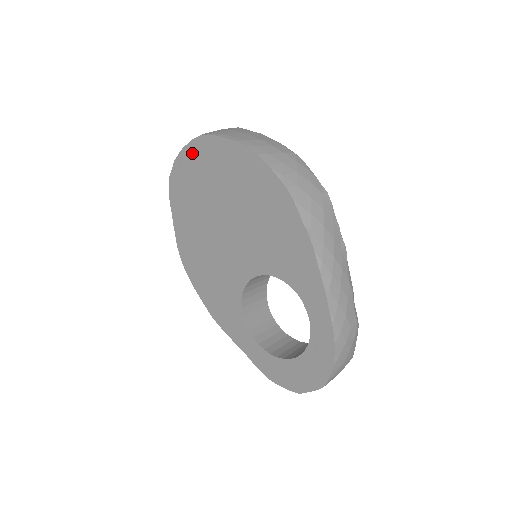
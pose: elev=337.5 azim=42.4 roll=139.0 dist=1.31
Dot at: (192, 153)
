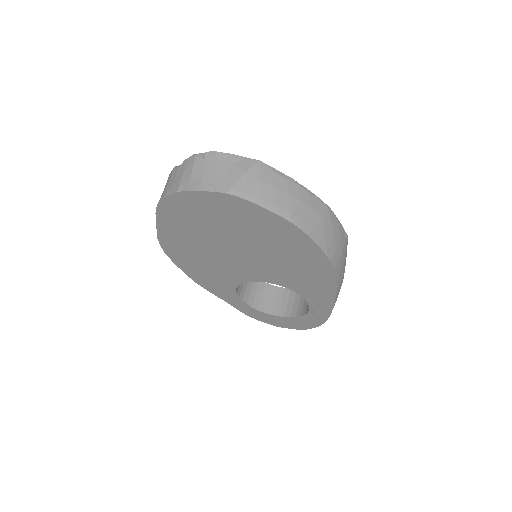
Dot at: (211, 200)
